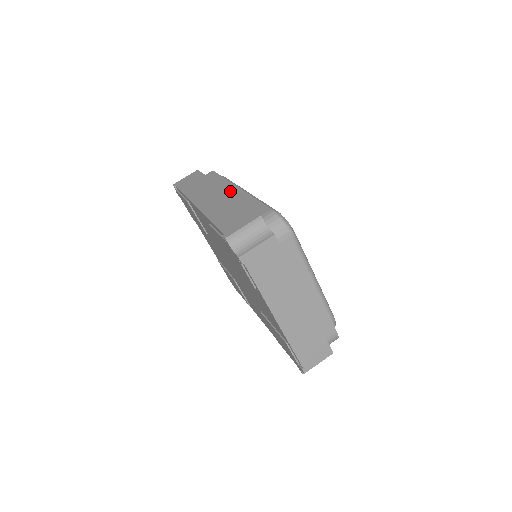
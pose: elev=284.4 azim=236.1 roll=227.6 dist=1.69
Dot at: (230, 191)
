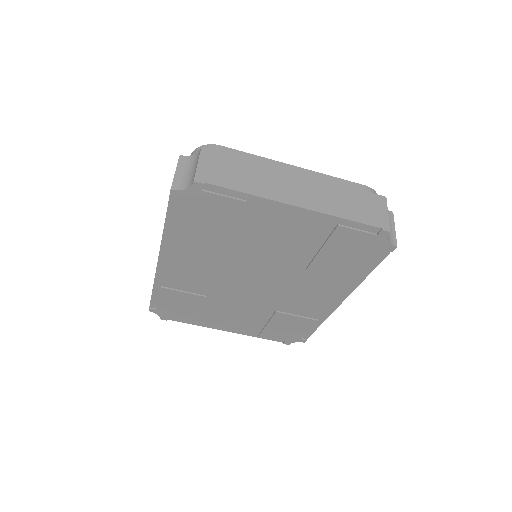
Dot at: occluded
